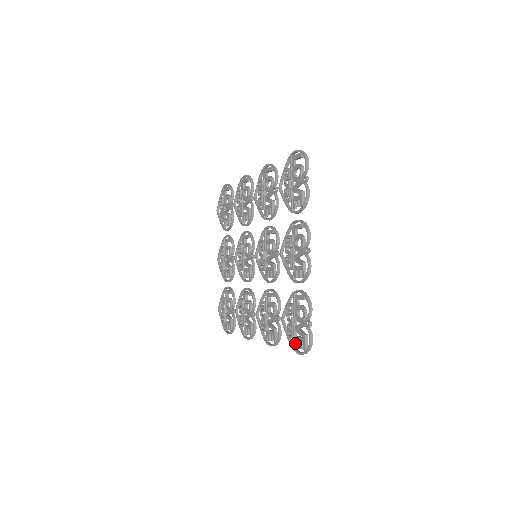
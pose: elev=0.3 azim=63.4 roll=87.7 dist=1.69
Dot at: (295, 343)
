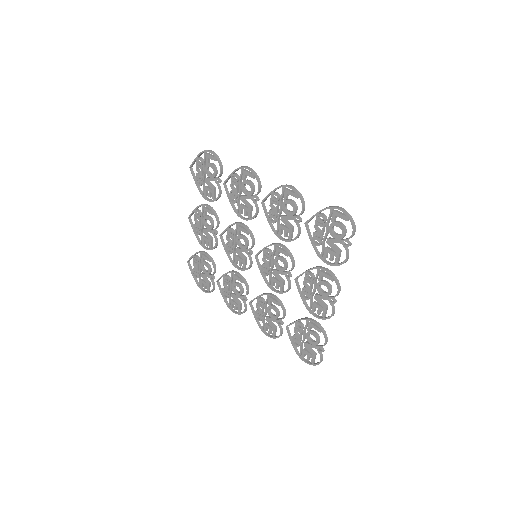
Dot at: (301, 352)
